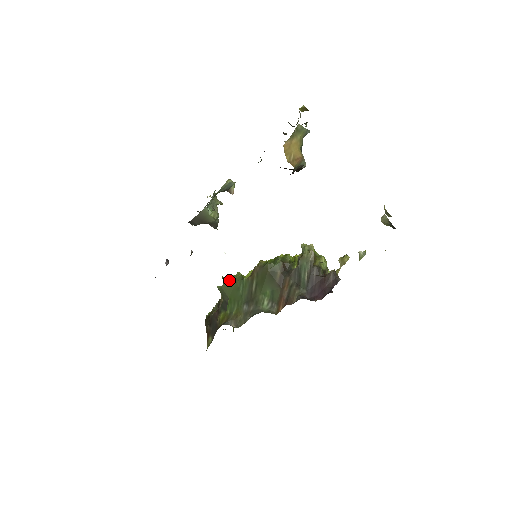
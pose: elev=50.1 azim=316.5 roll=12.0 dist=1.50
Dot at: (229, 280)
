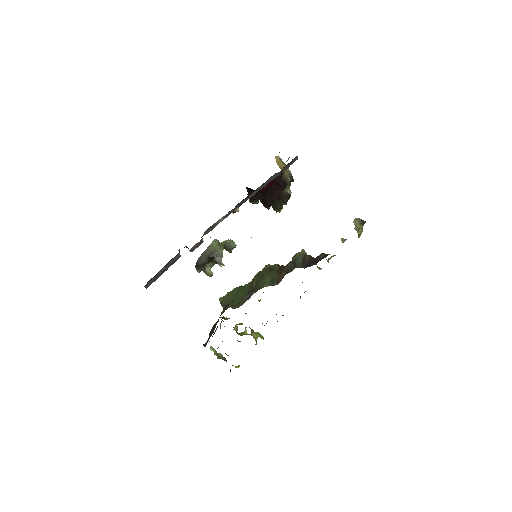
Dot at: (231, 291)
